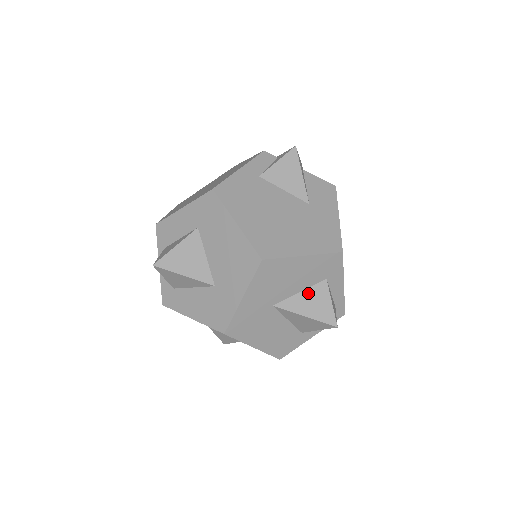
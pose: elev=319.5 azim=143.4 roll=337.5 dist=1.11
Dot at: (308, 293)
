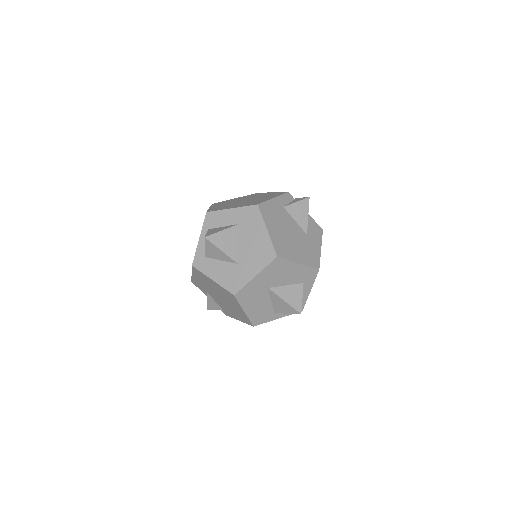
Dot at: (291, 288)
